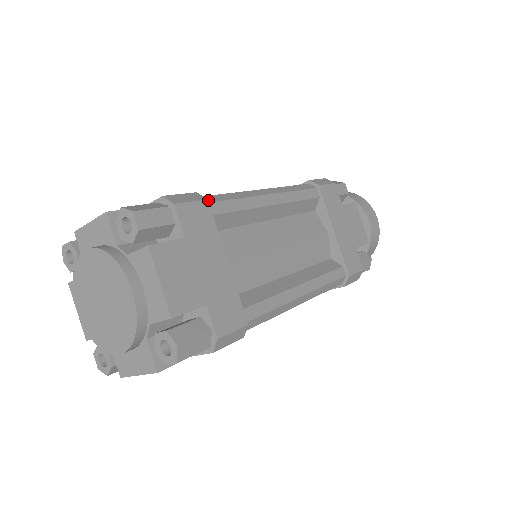
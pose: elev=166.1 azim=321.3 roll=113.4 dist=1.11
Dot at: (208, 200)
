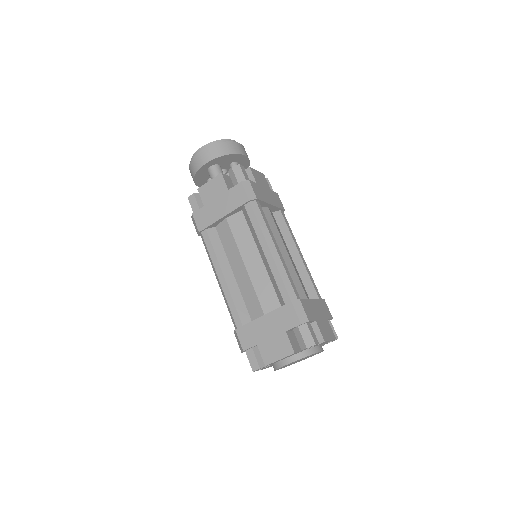
Dot at: (294, 297)
